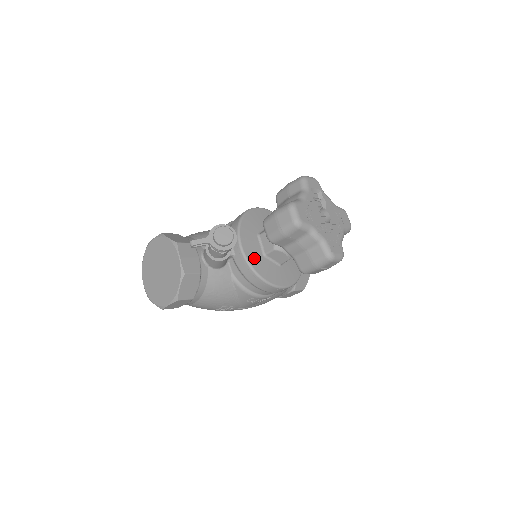
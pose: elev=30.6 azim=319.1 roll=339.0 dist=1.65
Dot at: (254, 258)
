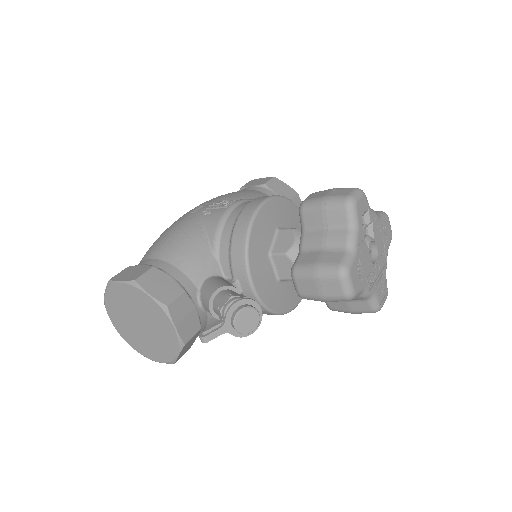
Dot at: (268, 293)
